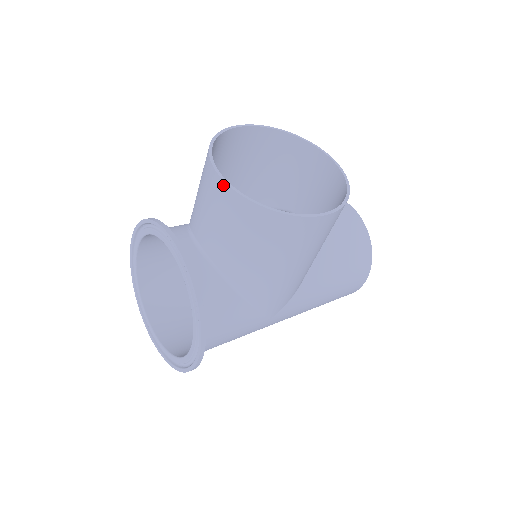
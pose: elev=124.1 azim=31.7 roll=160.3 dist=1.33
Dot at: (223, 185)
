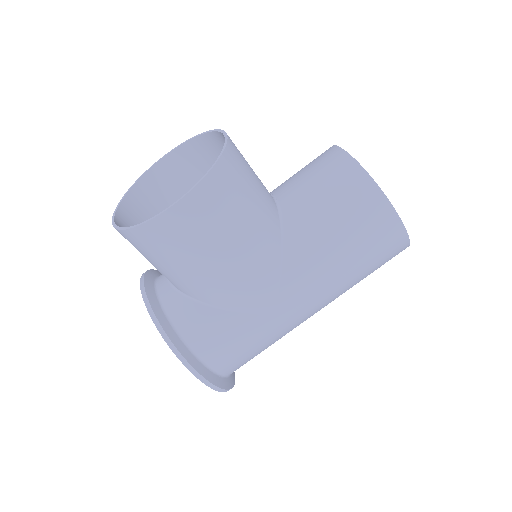
Dot at: occluded
